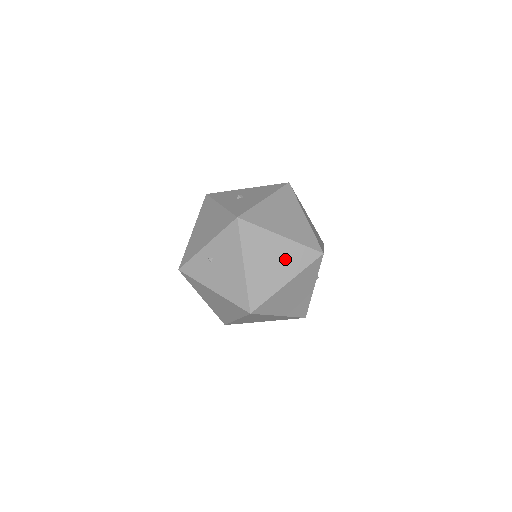
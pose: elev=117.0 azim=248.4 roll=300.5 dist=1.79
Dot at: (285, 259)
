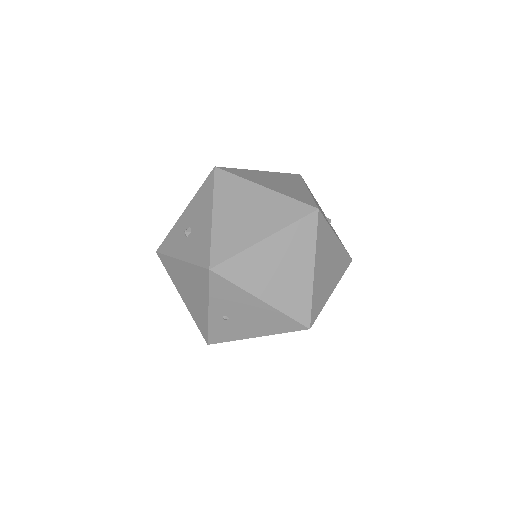
Dot at: (290, 254)
